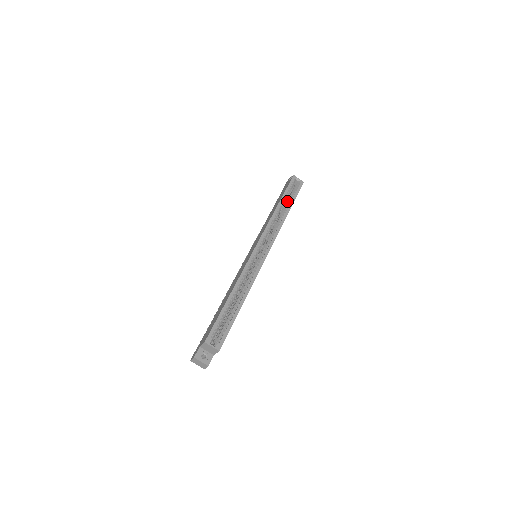
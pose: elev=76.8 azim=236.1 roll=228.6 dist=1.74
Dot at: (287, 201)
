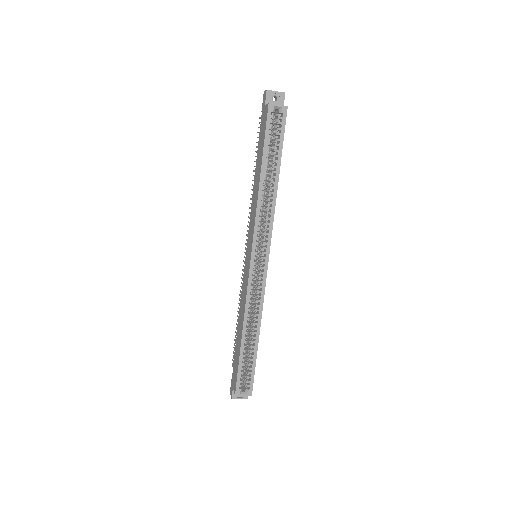
Dot at: (272, 155)
